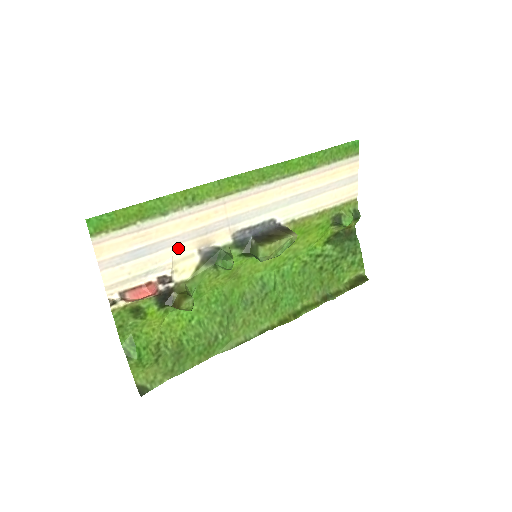
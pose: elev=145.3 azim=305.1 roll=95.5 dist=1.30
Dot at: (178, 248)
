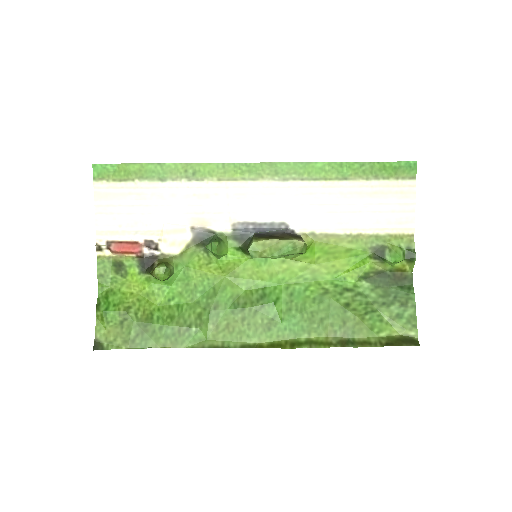
Dot at: (171, 218)
